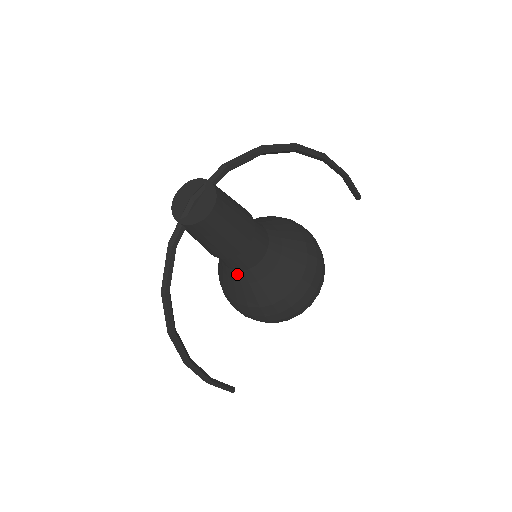
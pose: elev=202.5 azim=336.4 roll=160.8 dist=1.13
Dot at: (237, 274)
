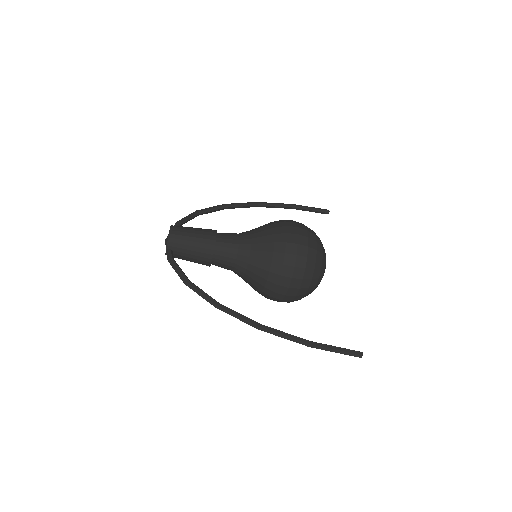
Dot at: (239, 261)
